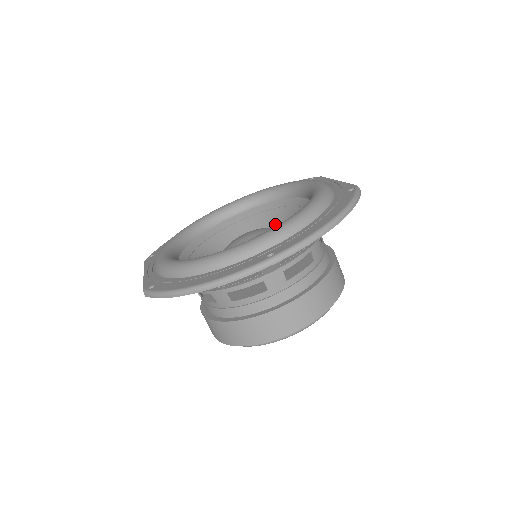
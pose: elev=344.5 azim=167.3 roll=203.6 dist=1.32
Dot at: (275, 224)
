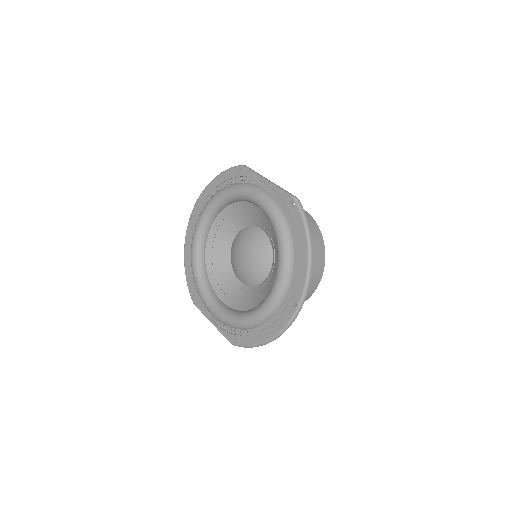
Dot at: (246, 223)
